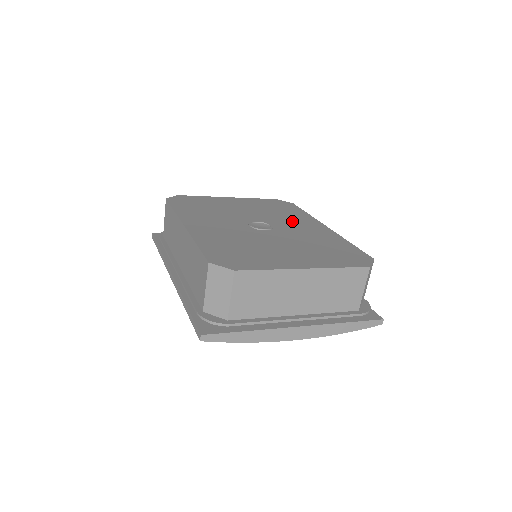
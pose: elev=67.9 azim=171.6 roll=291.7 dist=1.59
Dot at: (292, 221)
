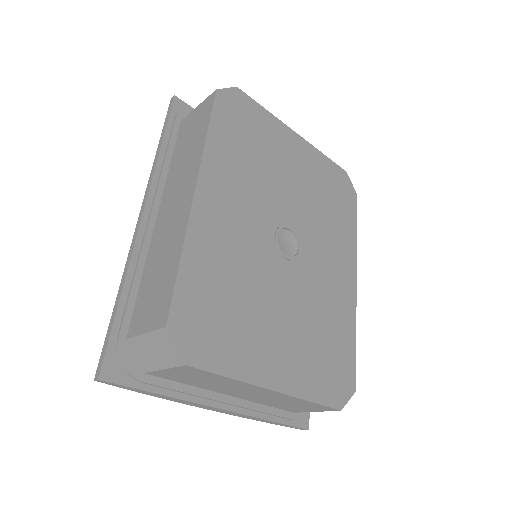
Dot at: (329, 246)
